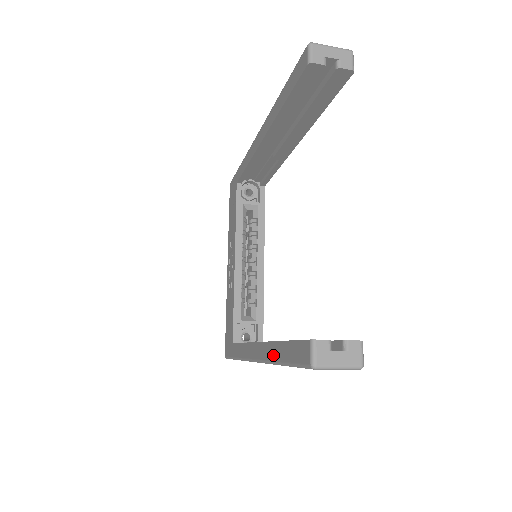
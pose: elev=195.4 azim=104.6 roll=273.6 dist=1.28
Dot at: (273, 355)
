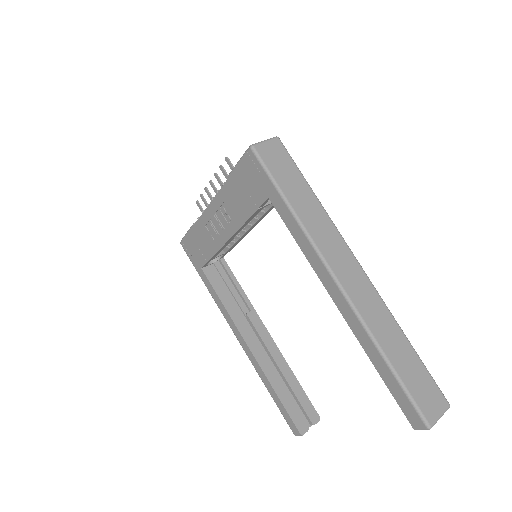
Dot at: (263, 380)
